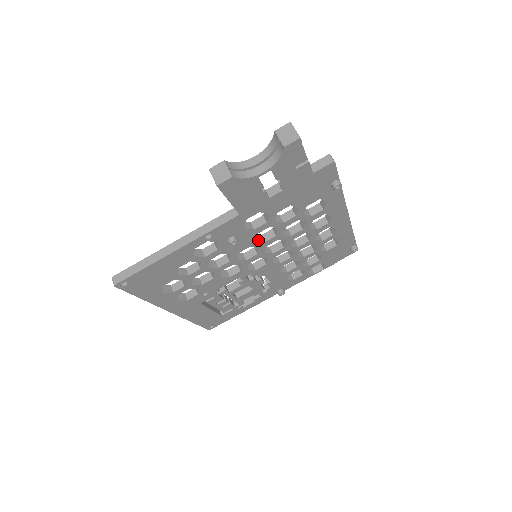
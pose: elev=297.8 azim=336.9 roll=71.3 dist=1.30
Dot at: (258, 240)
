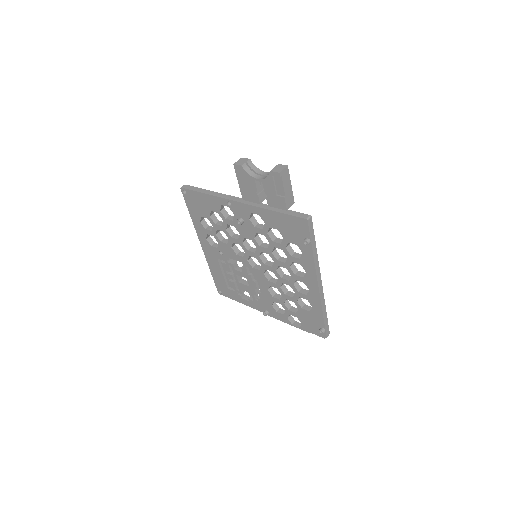
Dot at: (257, 241)
